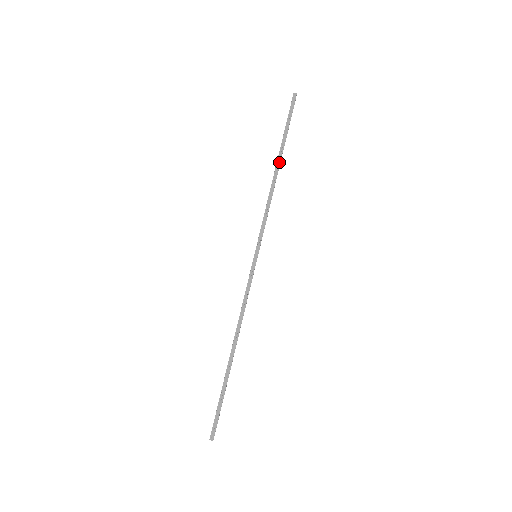
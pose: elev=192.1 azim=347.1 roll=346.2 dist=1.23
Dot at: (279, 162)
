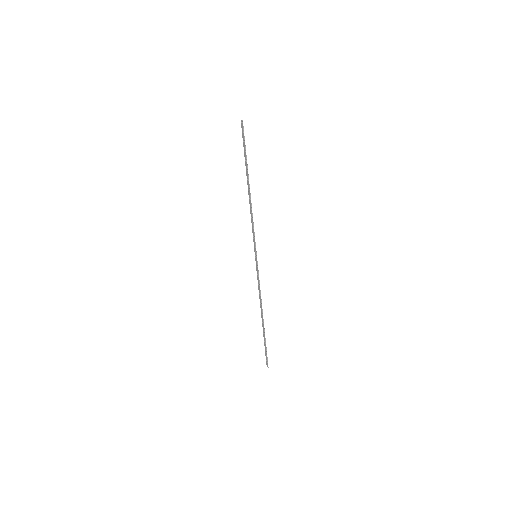
Dot at: (248, 183)
